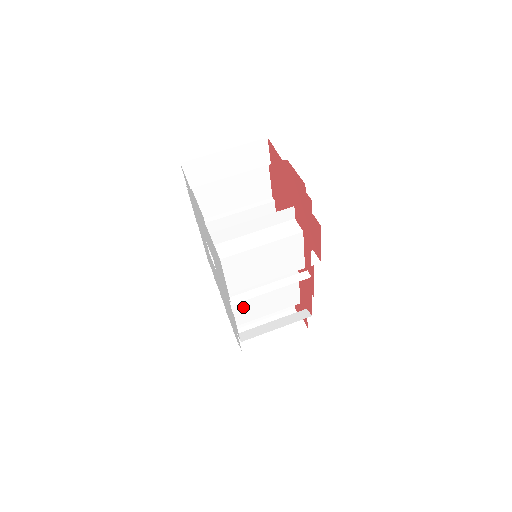
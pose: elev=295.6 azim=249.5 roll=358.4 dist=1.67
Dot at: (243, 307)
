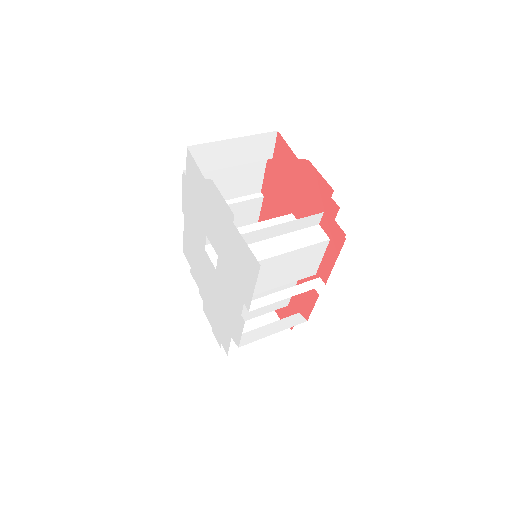
Dot at: occluded
